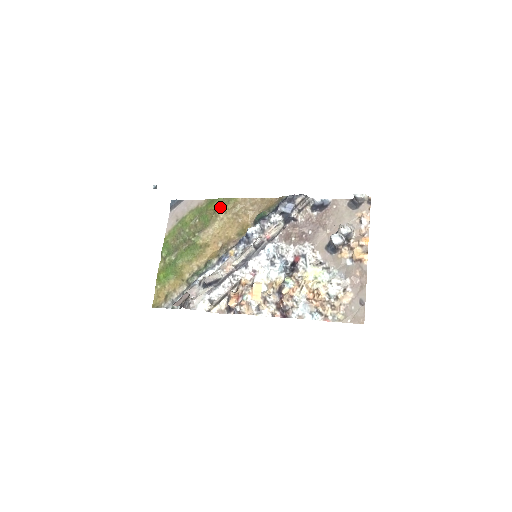
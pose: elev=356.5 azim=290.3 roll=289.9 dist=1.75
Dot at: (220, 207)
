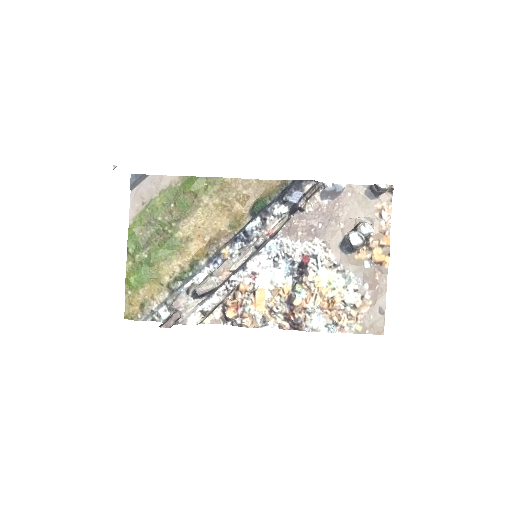
Dot at: (203, 189)
